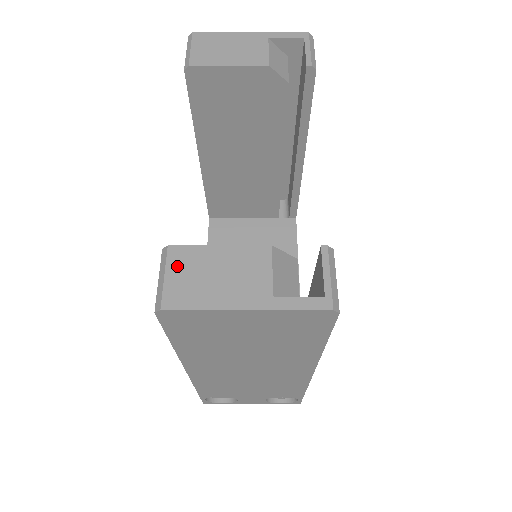
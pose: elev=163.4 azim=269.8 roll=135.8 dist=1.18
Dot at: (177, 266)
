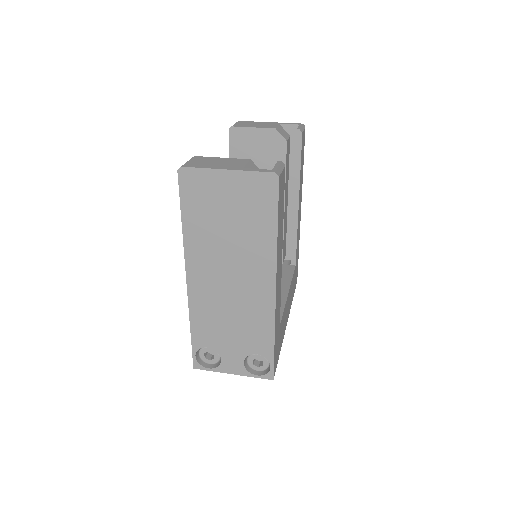
Dot at: (196, 160)
